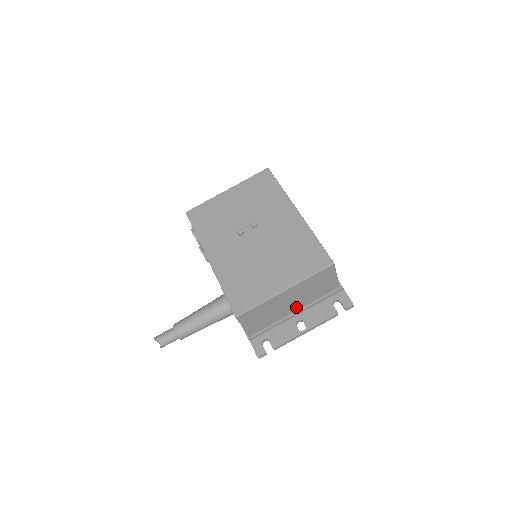
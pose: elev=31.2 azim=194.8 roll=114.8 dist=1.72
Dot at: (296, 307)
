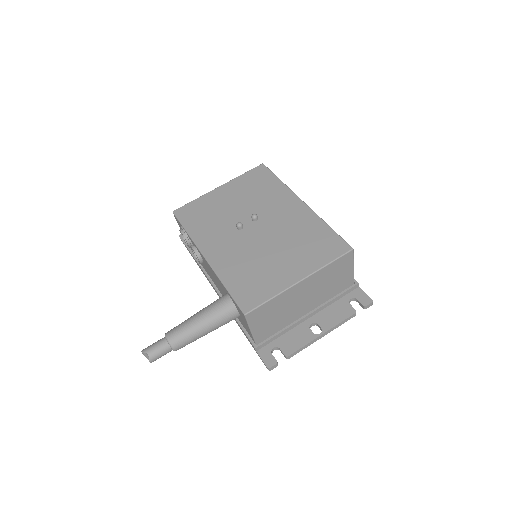
Dot at: (309, 307)
